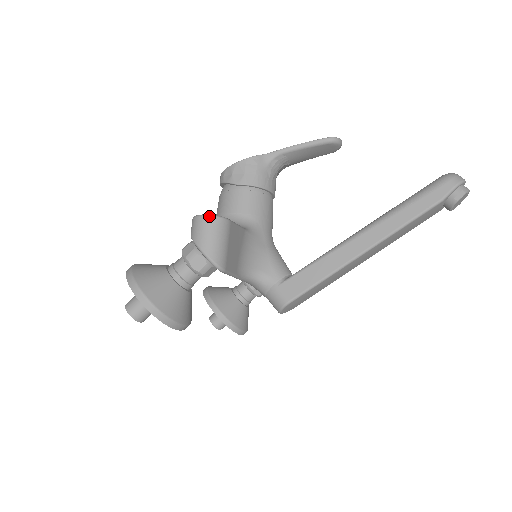
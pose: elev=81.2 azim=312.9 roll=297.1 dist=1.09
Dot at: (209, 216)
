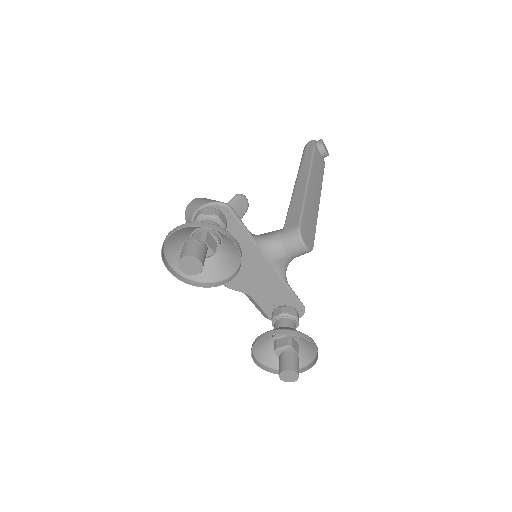
Dot at: (193, 199)
